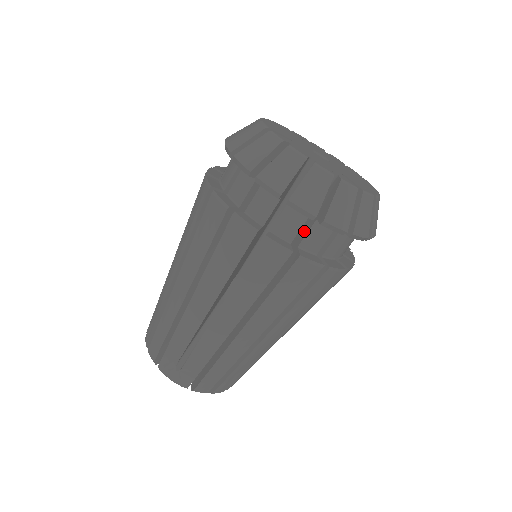
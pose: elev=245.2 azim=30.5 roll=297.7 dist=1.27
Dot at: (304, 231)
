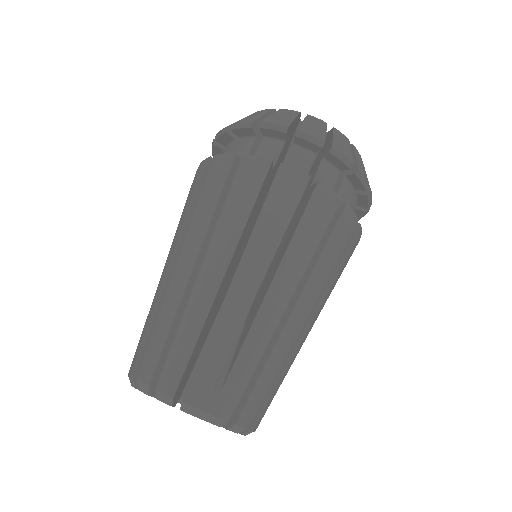
Dot at: occluded
